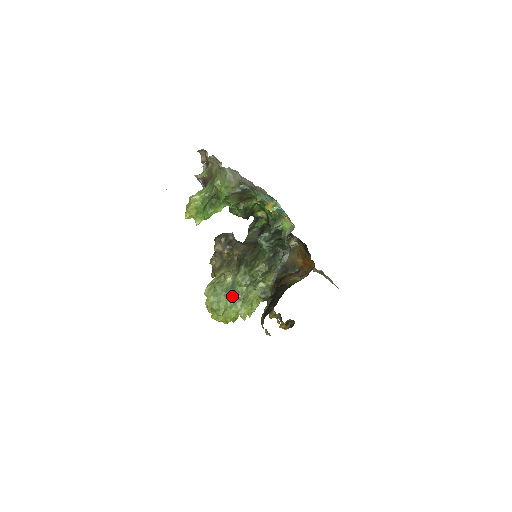
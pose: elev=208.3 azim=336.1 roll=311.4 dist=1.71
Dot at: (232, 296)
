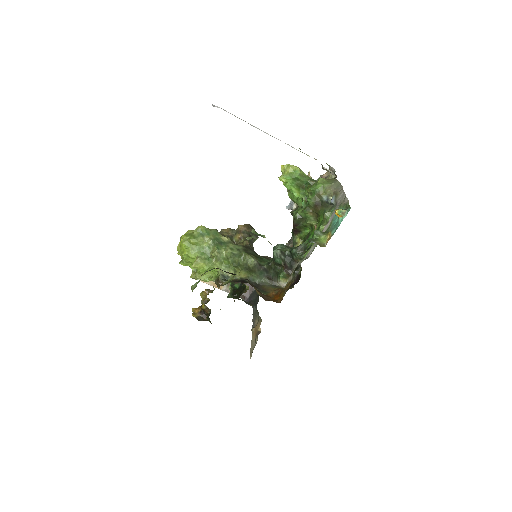
Dot at: (212, 246)
